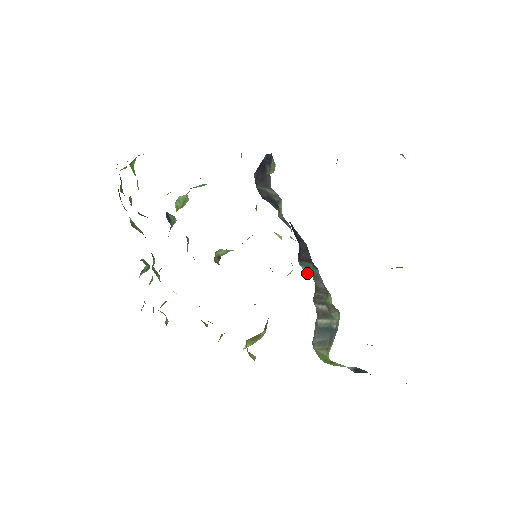
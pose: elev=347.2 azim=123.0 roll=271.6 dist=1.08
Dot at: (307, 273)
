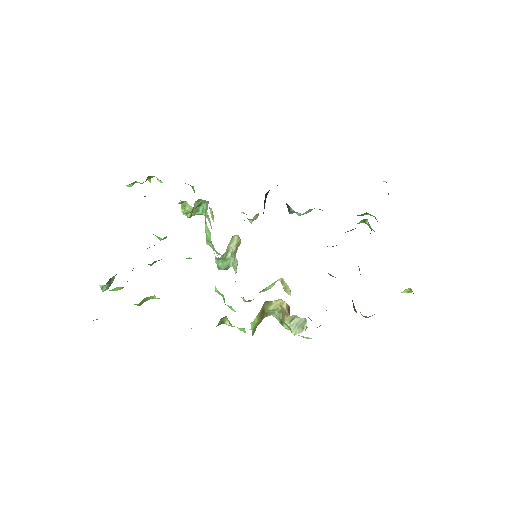
Dot at: occluded
